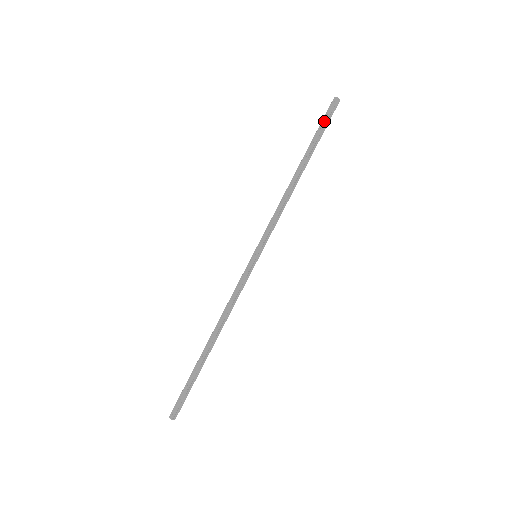
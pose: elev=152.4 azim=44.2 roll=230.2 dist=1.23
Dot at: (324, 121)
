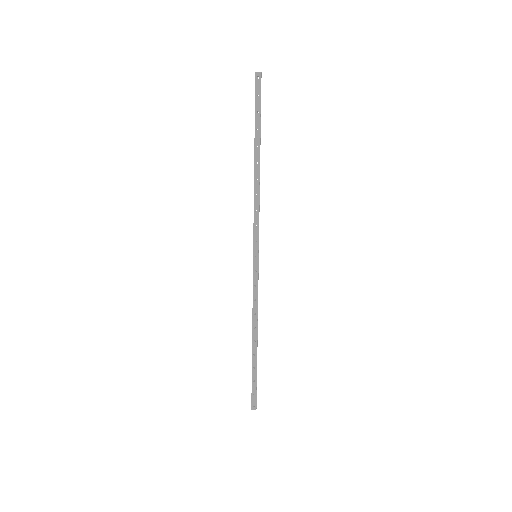
Dot at: (258, 103)
